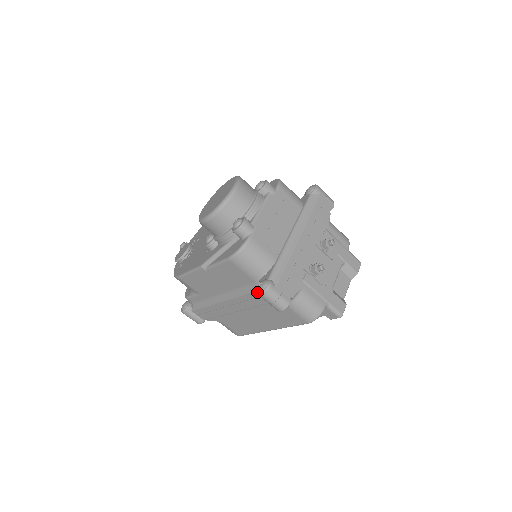
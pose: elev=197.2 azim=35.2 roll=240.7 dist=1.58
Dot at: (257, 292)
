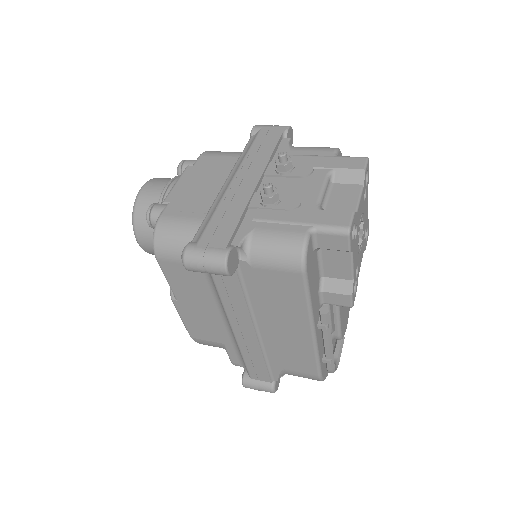
Dot at: (186, 269)
